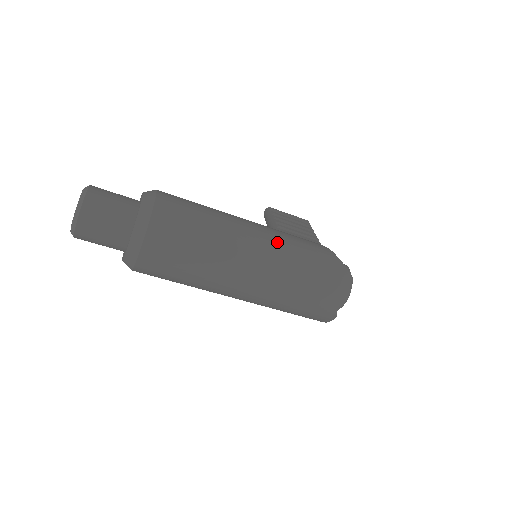
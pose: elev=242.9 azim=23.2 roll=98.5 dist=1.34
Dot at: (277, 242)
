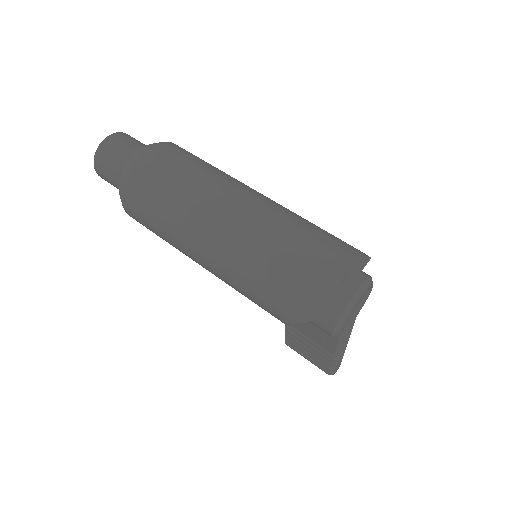
Dot at: occluded
